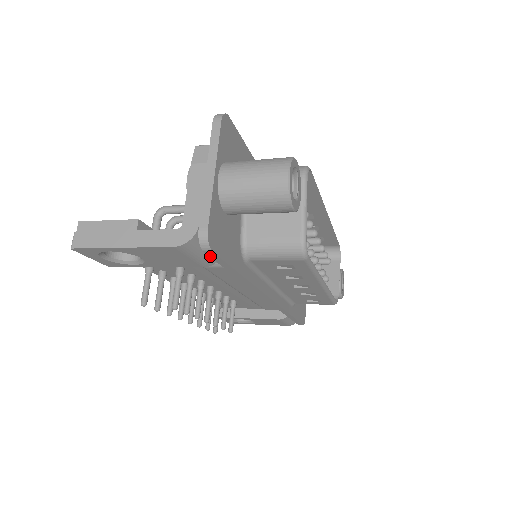
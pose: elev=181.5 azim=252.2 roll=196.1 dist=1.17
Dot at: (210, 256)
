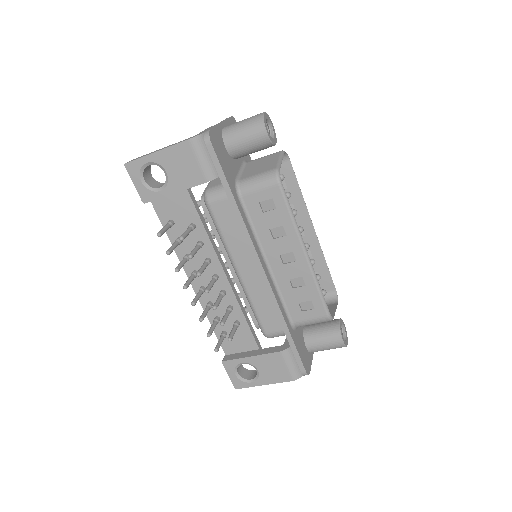
Dot at: (210, 154)
